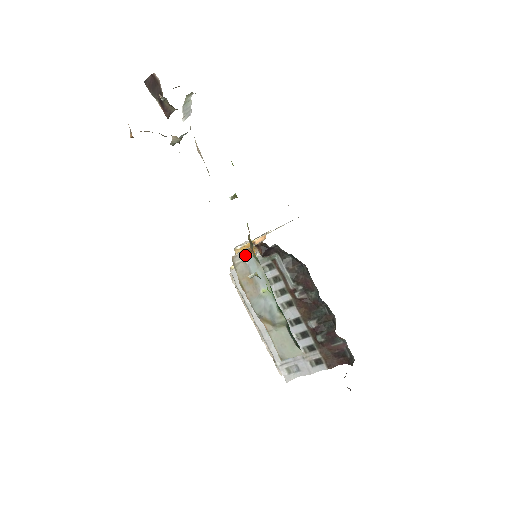
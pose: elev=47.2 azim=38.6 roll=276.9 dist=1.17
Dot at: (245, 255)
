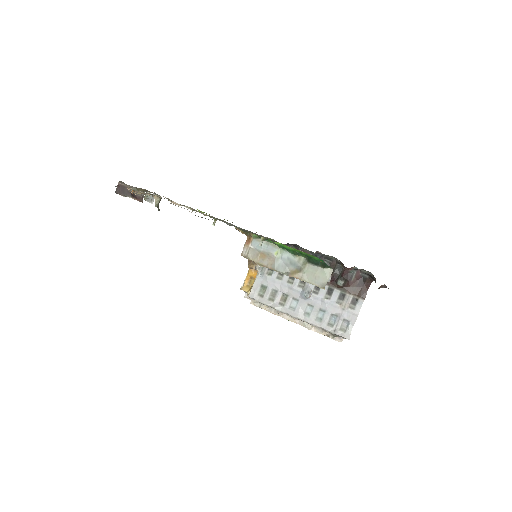
Dot at: (248, 245)
